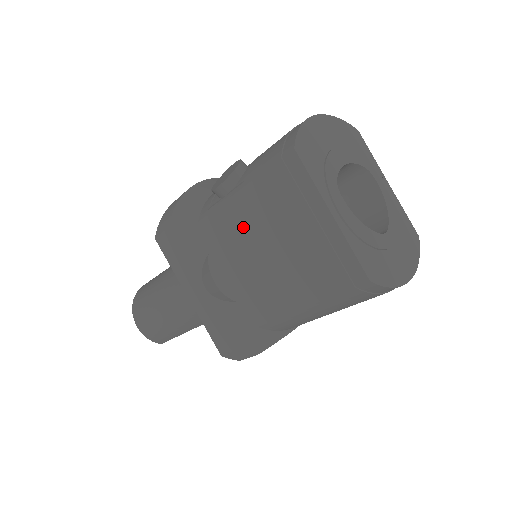
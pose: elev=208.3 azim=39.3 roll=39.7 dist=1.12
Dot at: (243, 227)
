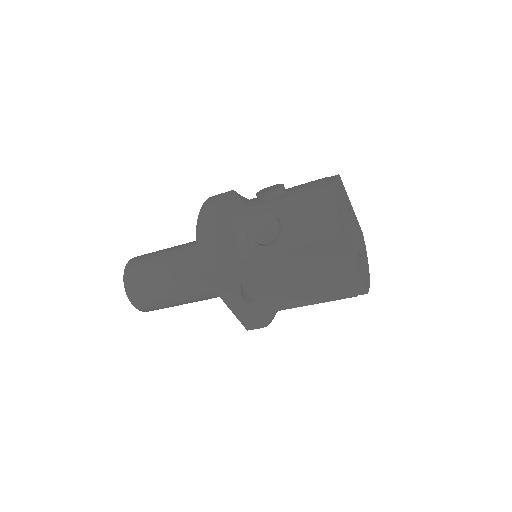
Dot at: (283, 266)
